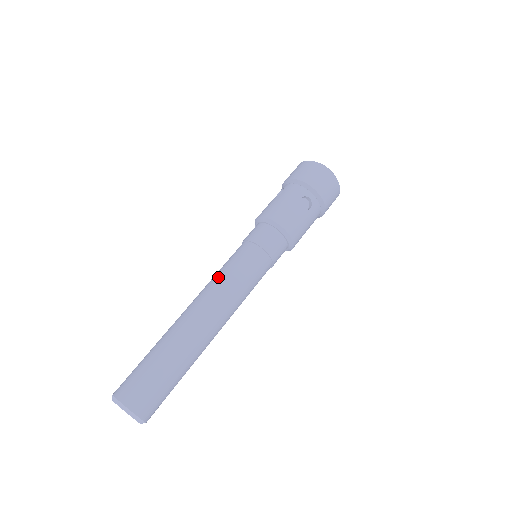
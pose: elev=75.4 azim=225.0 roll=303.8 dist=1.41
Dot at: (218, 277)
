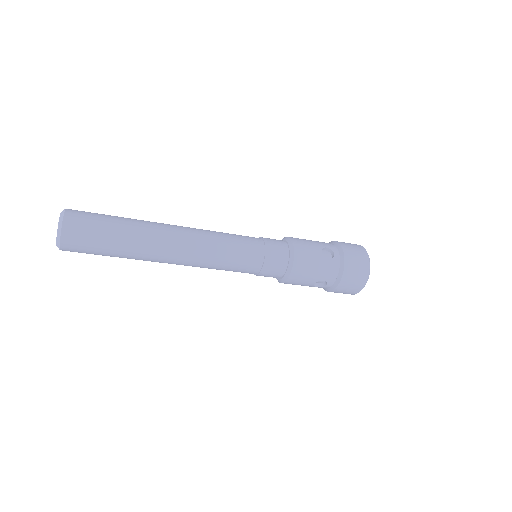
Dot at: (214, 231)
